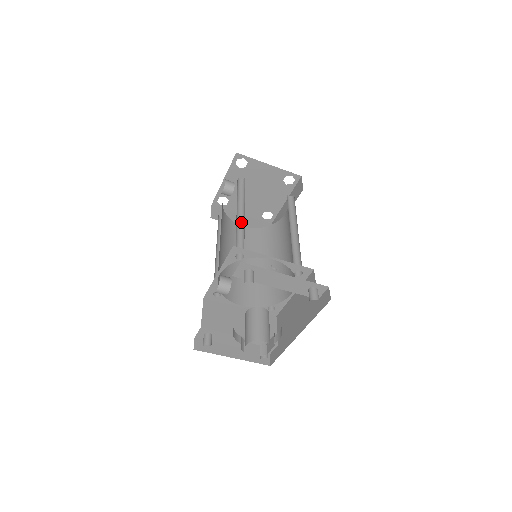
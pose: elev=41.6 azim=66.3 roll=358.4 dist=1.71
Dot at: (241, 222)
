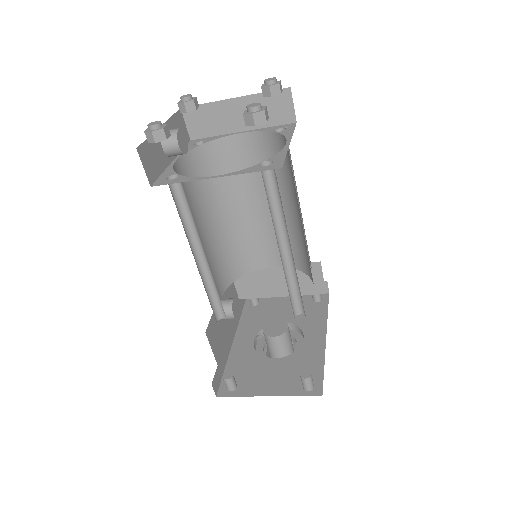
Dot at: (207, 265)
